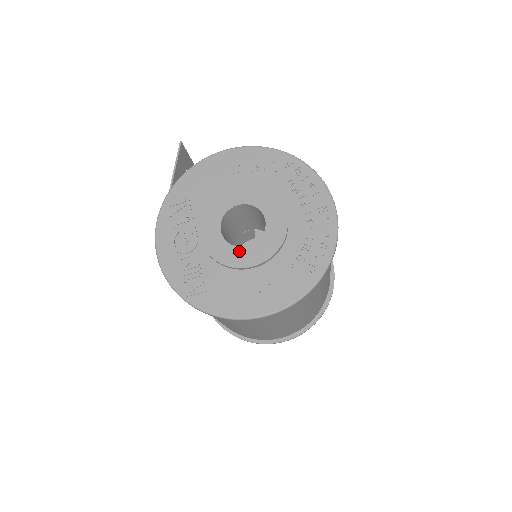
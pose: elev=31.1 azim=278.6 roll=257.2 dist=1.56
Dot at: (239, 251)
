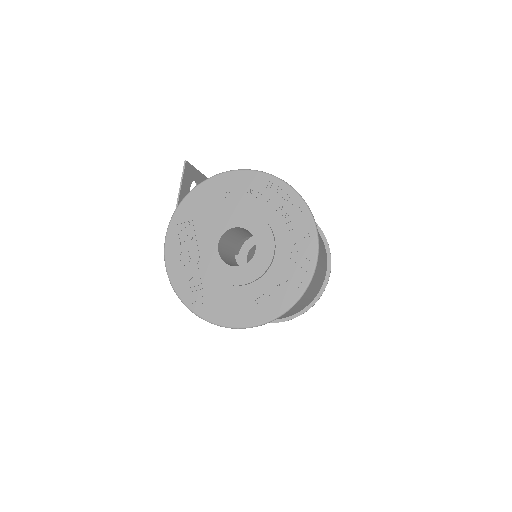
Dot at: (233, 270)
